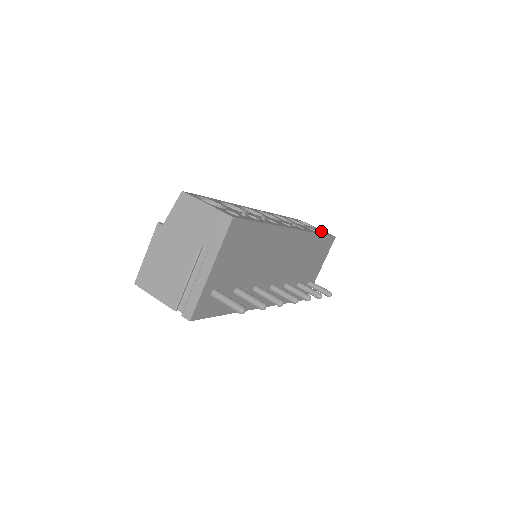
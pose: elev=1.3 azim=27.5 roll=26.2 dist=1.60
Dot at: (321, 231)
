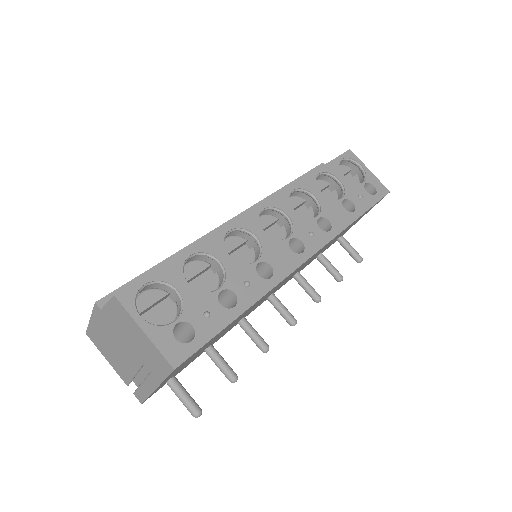
Dot at: (370, 184)
